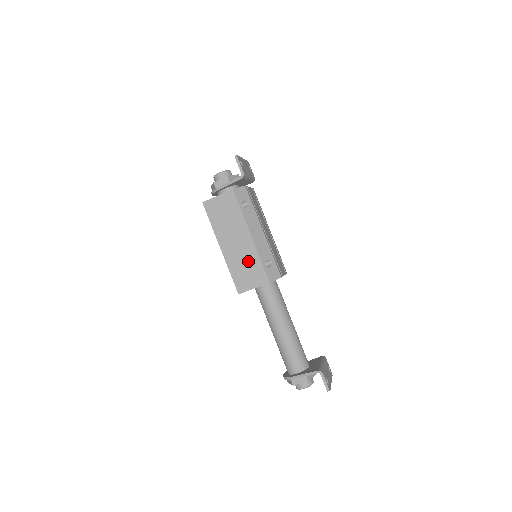
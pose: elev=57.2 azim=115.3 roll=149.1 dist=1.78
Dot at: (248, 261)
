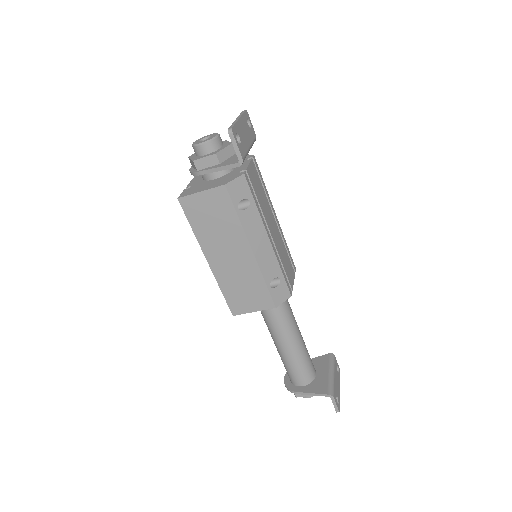
Dot at: (247, 281)
